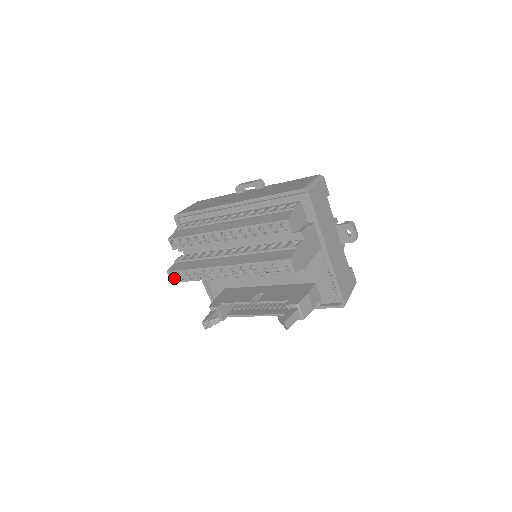
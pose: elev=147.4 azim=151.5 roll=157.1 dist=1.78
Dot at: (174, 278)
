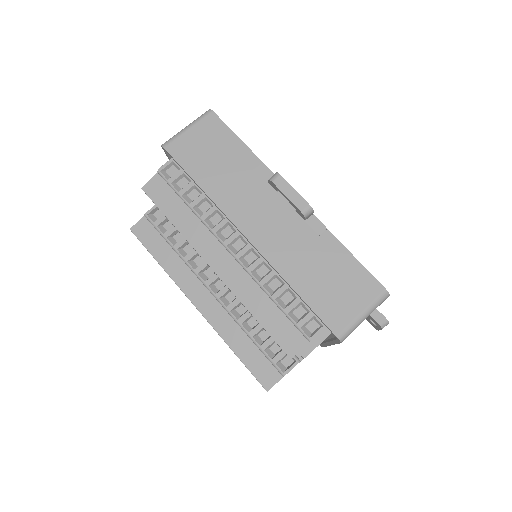
Dot at: occluded
